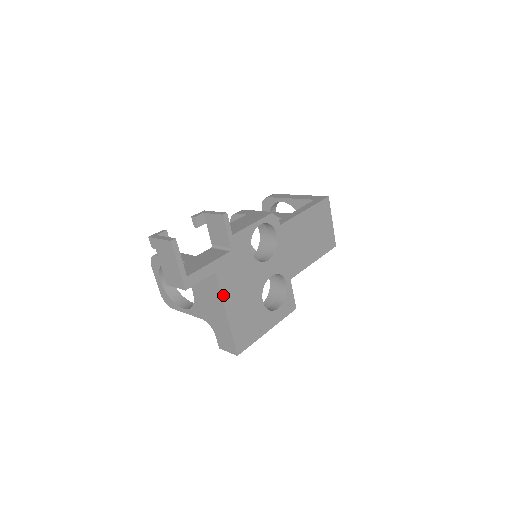
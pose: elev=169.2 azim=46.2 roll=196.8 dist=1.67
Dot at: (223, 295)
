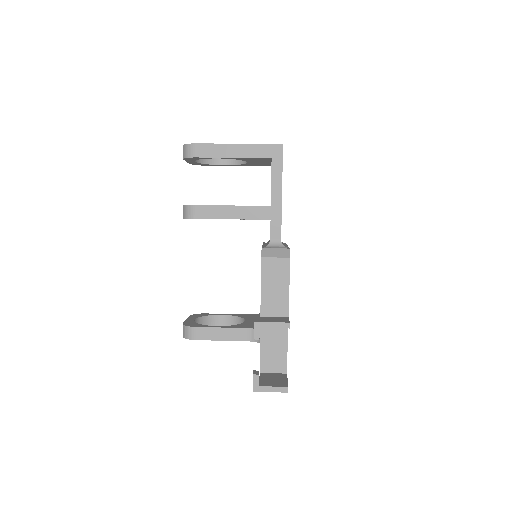
Dot at: occluded
